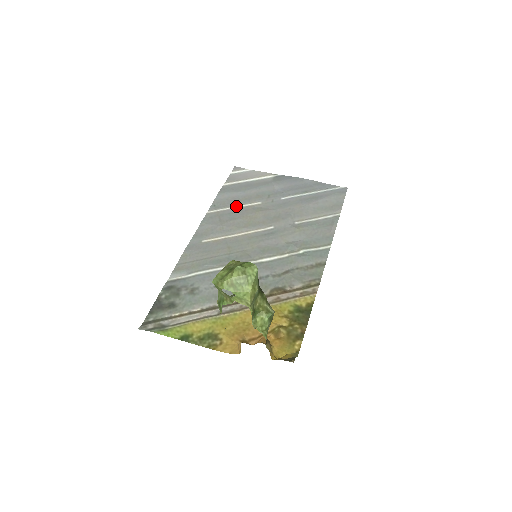
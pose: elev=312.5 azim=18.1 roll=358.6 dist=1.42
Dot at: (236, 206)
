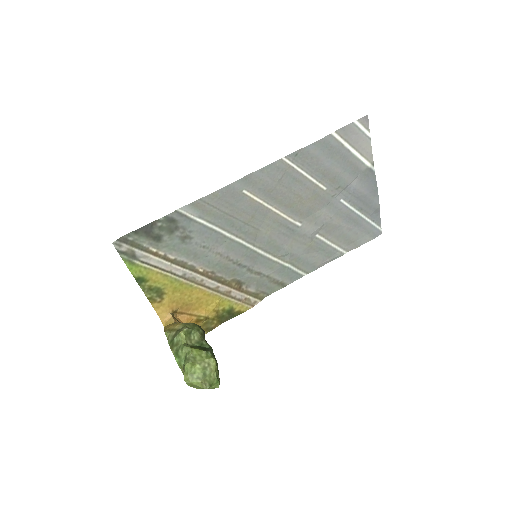
Dot at: (308, 174)
